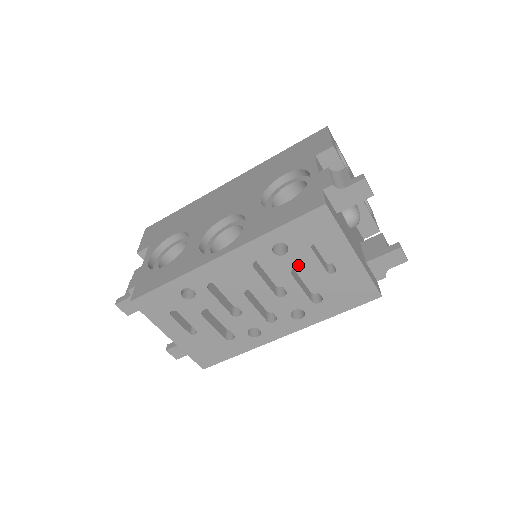
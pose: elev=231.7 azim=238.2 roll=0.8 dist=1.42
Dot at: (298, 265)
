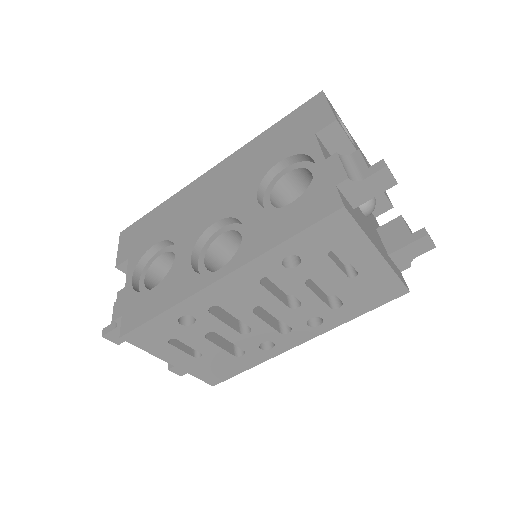
Dot at: (313, 275)
